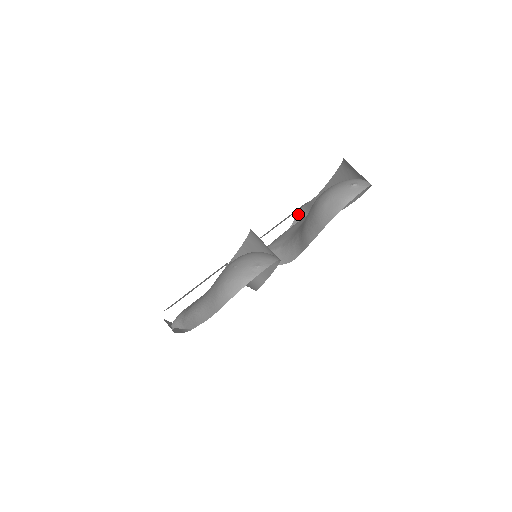
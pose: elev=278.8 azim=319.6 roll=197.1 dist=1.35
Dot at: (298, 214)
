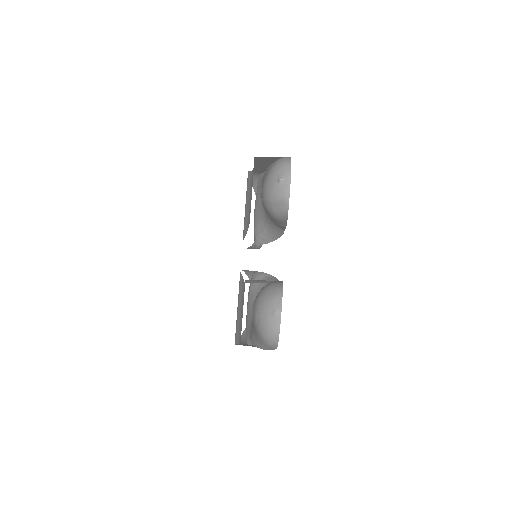
Dot at: occluded
